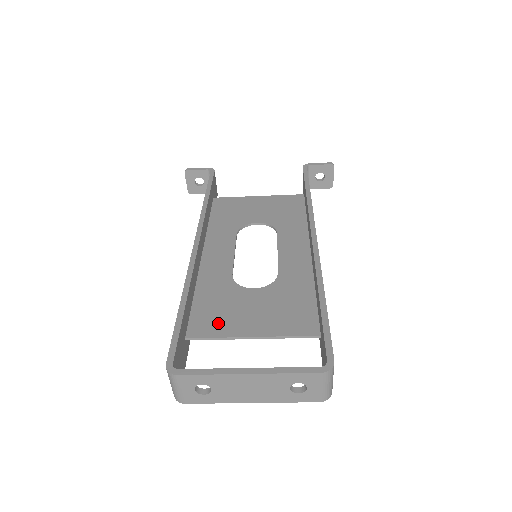
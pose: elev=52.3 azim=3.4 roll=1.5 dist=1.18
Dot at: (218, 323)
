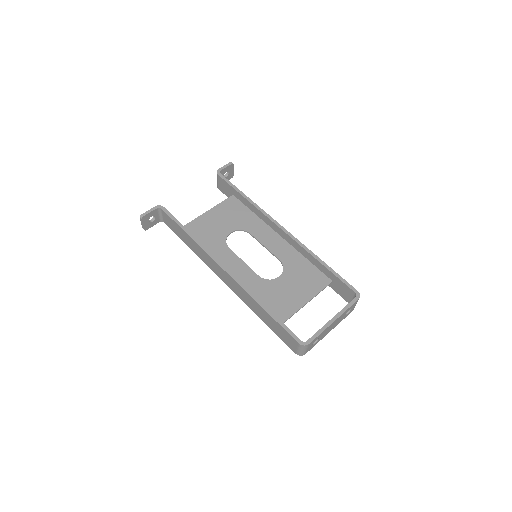
Dot at: (285, 307)
